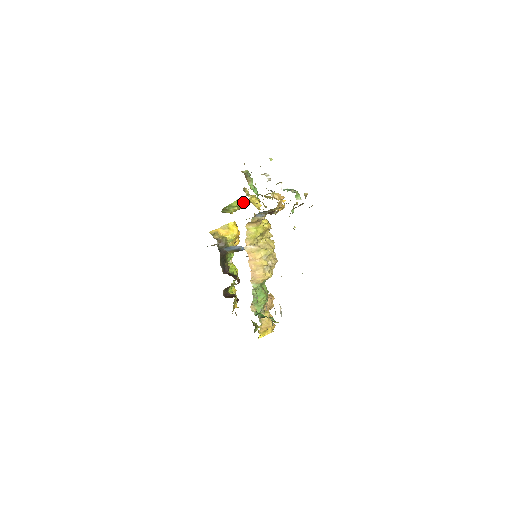
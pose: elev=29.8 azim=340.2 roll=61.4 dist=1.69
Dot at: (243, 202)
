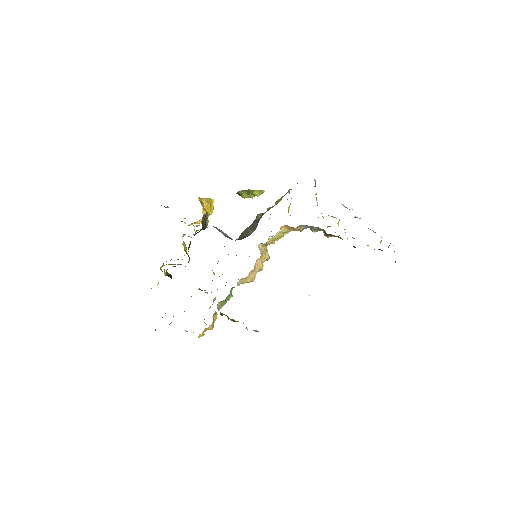
Dot at: (259, 195)
